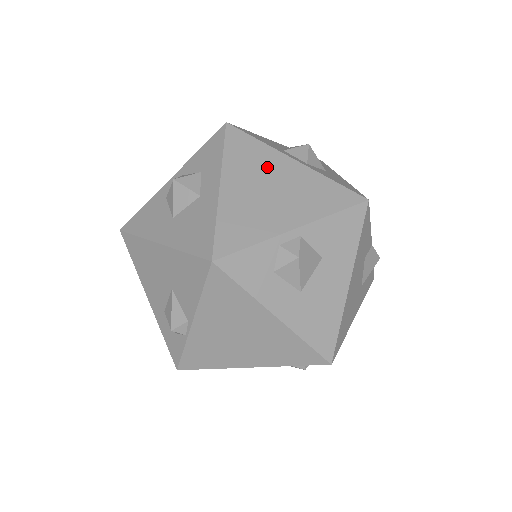
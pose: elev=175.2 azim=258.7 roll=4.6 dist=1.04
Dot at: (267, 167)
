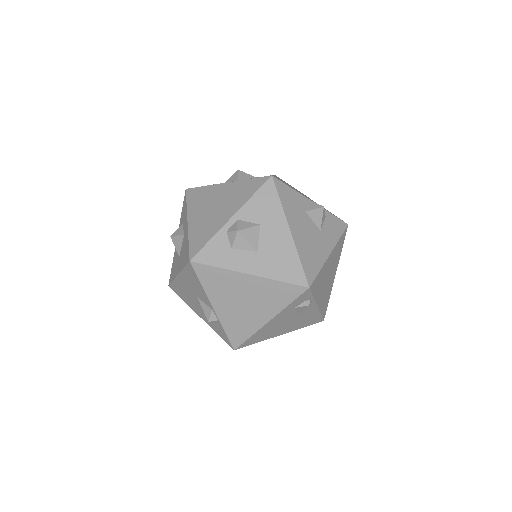
Dot at: (211, 197)
